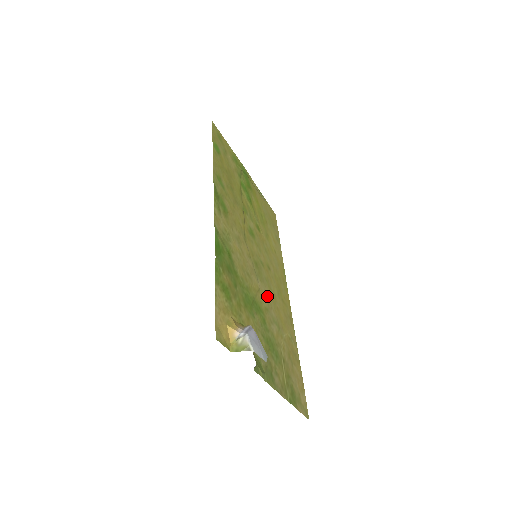
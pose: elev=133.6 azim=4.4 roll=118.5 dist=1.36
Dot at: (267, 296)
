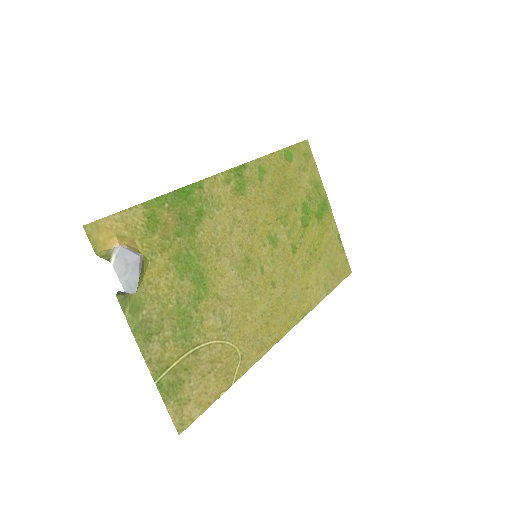
Dot at: (235, 293)
